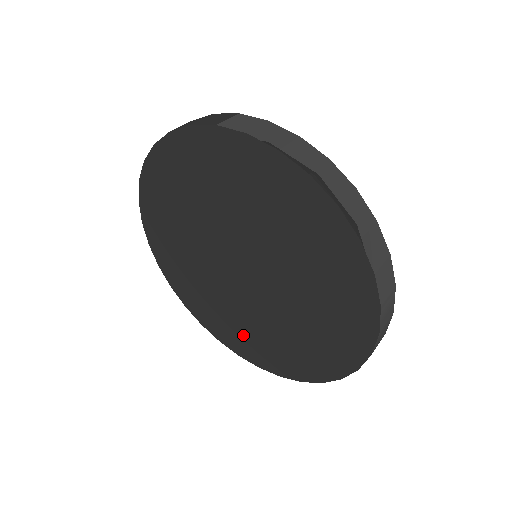
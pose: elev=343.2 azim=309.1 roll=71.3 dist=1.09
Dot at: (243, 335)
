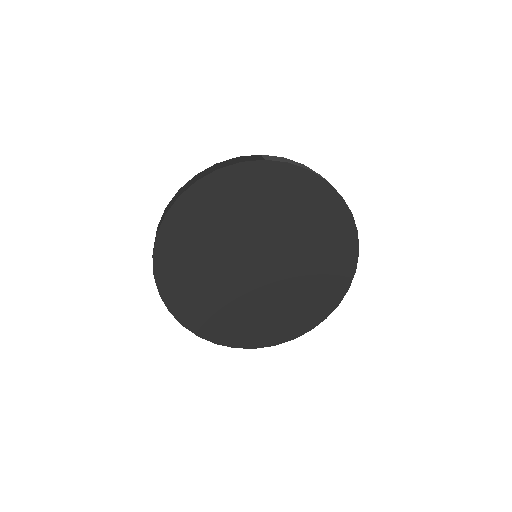
Dot at: (245, 324)
